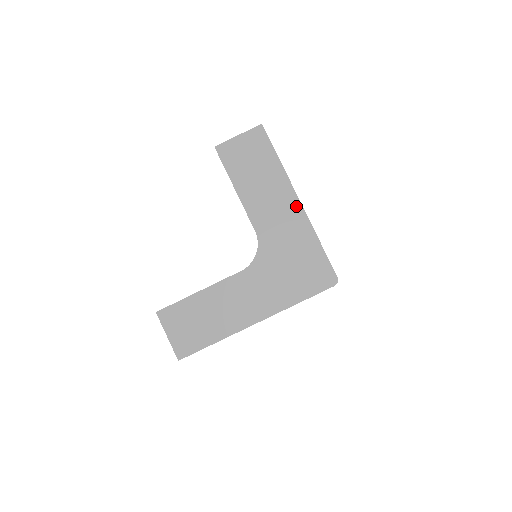
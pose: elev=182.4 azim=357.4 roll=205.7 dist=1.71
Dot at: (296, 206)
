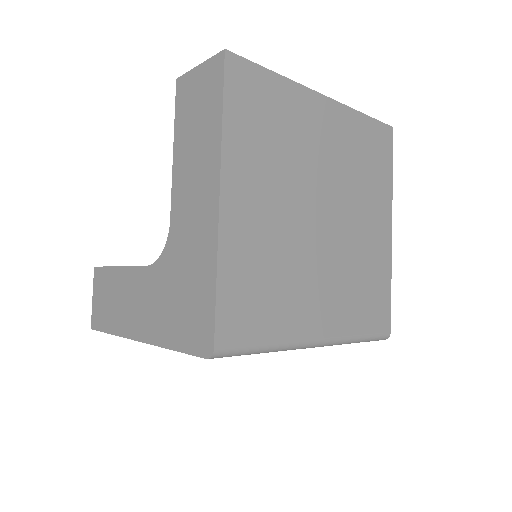
Dot at: (213, 205)
